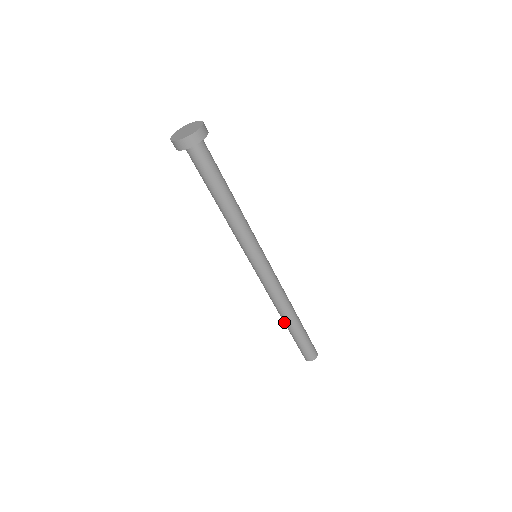
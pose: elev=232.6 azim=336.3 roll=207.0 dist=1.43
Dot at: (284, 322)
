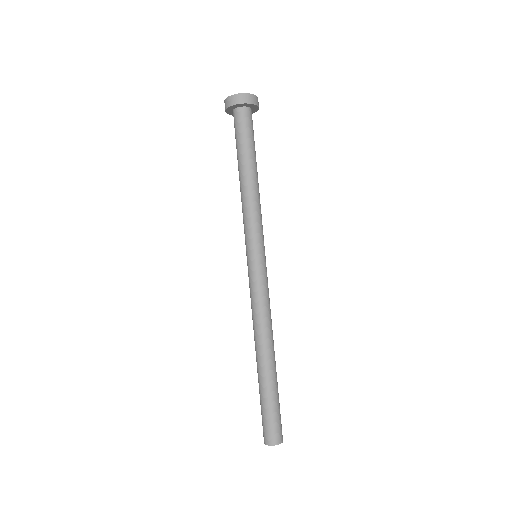
Dot at: (264, 364)
